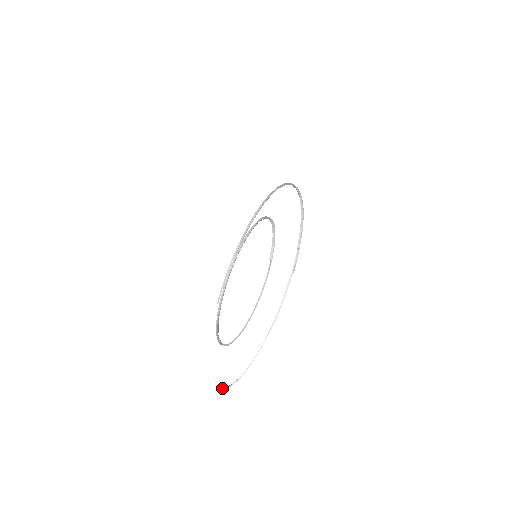
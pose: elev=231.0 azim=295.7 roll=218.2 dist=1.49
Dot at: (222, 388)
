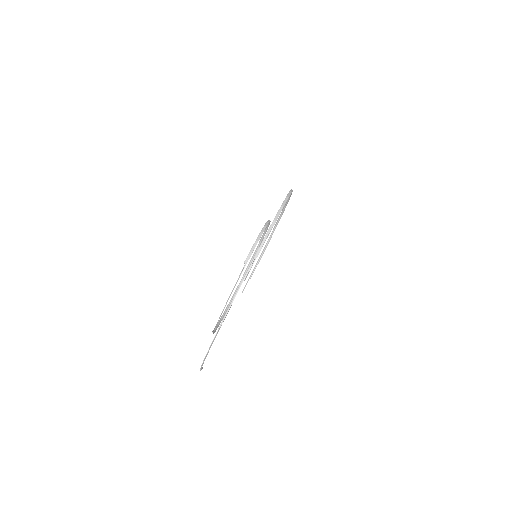
Dot at: occluded
